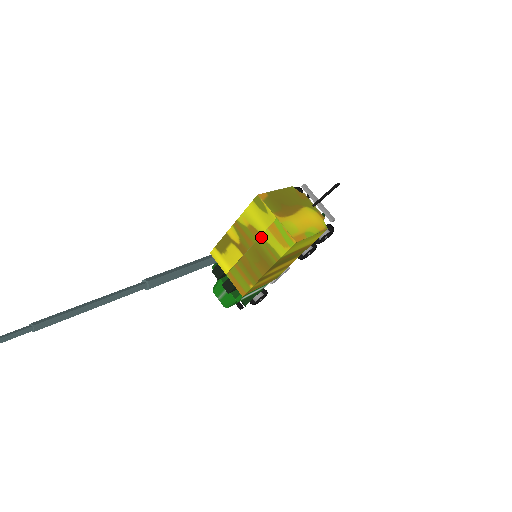
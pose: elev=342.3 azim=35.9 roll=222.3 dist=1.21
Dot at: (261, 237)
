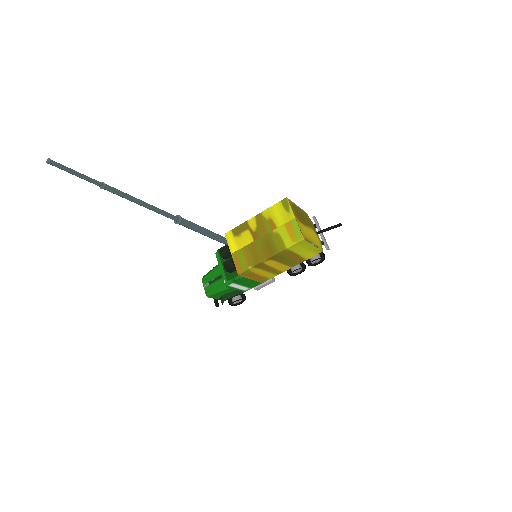
Dot at: (276, 229)
